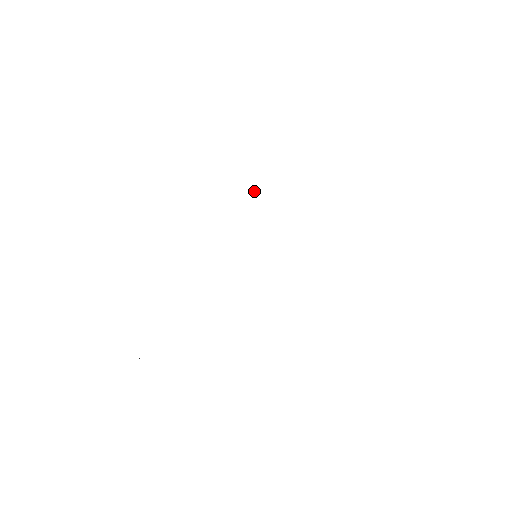
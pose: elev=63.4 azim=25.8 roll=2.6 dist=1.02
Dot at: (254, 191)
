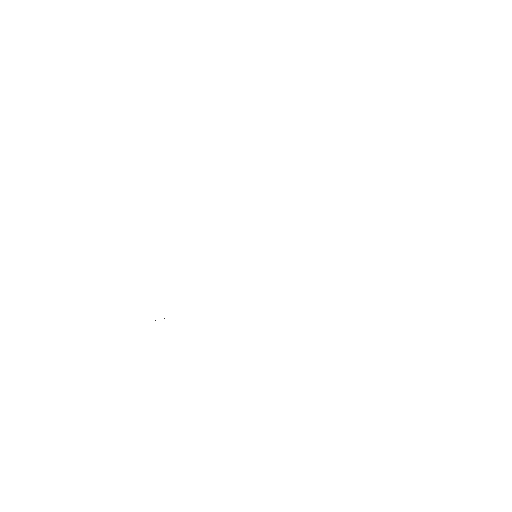
Dot at: occluded
